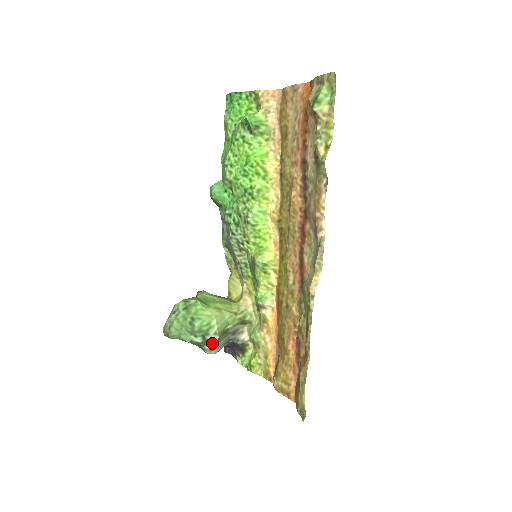
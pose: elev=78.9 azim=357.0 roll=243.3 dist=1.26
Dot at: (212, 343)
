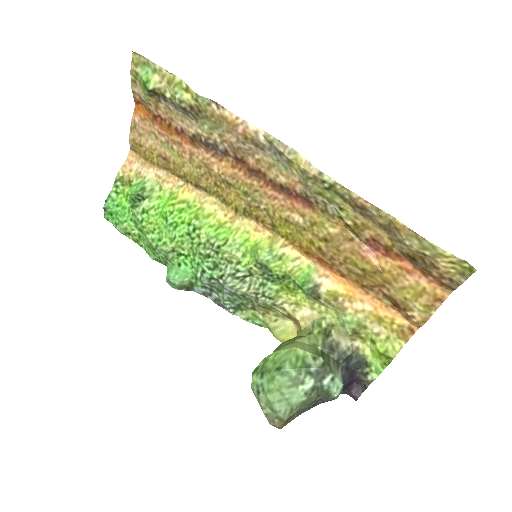
Dot at: (324, 370)
